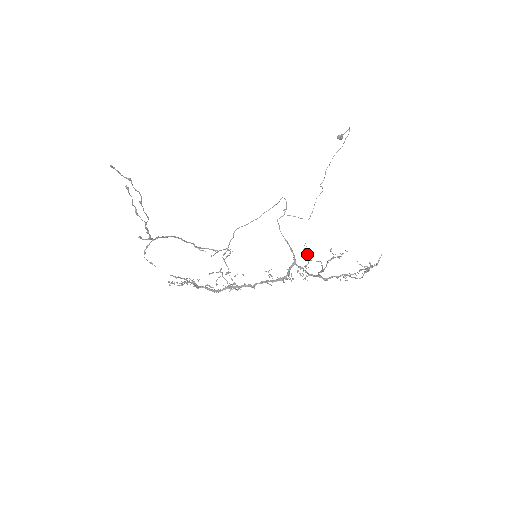
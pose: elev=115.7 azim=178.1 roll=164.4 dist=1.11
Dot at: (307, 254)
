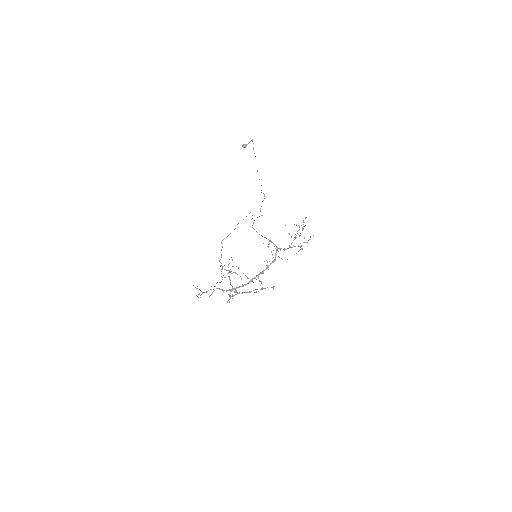
Dot at: occluded
